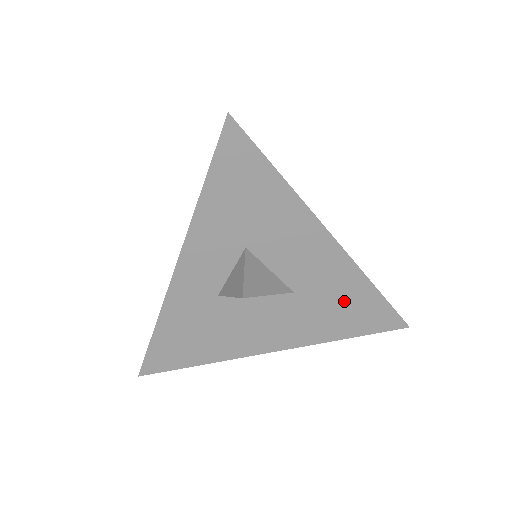
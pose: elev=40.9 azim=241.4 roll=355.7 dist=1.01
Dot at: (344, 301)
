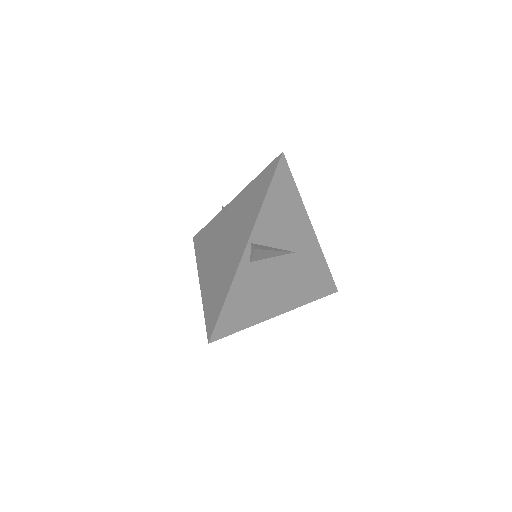
Dot at: occluded
